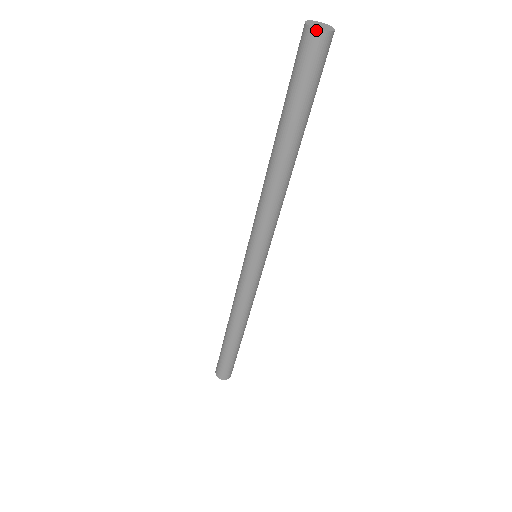
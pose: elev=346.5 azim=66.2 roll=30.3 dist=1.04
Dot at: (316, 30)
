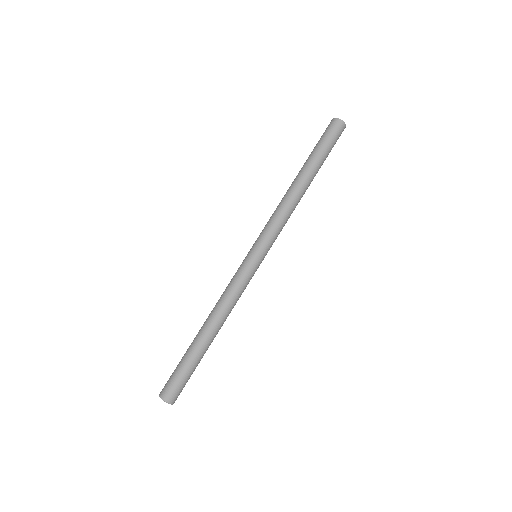
Dot at: (344, 122)
